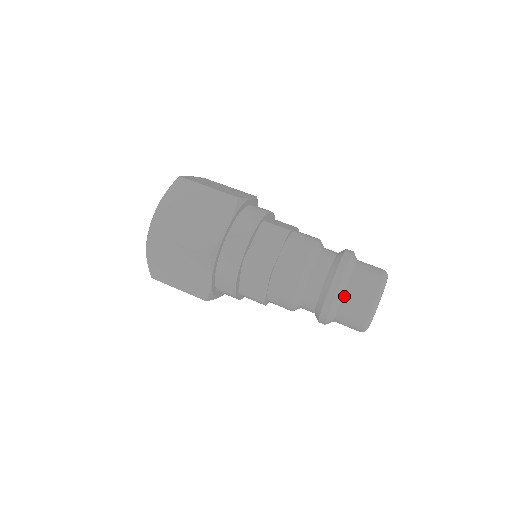
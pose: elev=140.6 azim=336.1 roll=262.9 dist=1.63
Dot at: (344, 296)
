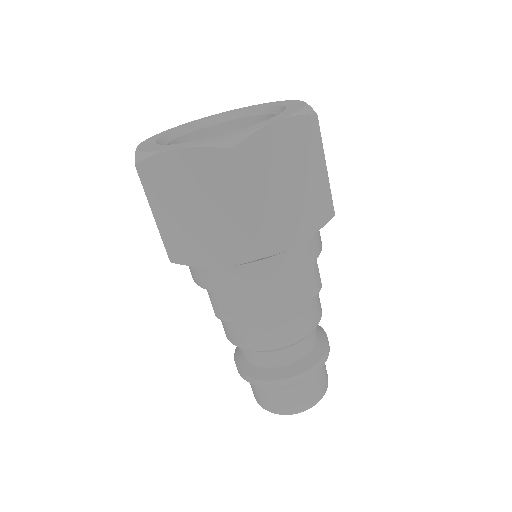
Dot at: occluded
